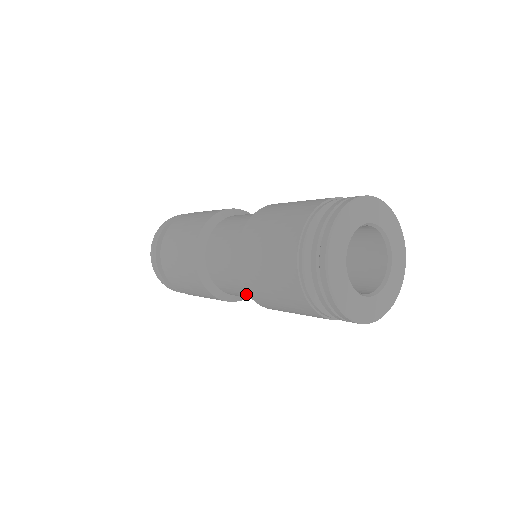
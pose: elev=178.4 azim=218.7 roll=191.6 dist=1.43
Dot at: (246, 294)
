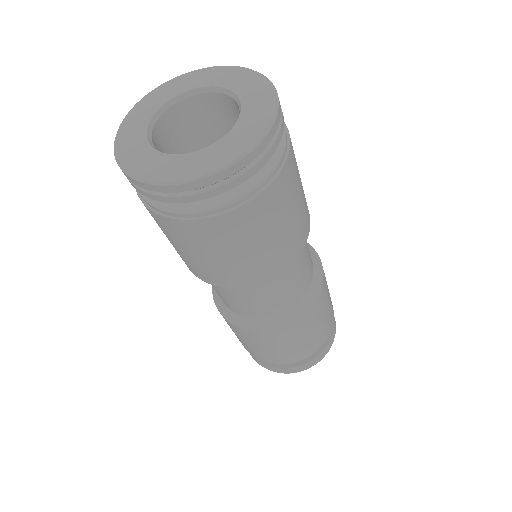
Dot at: occluded
